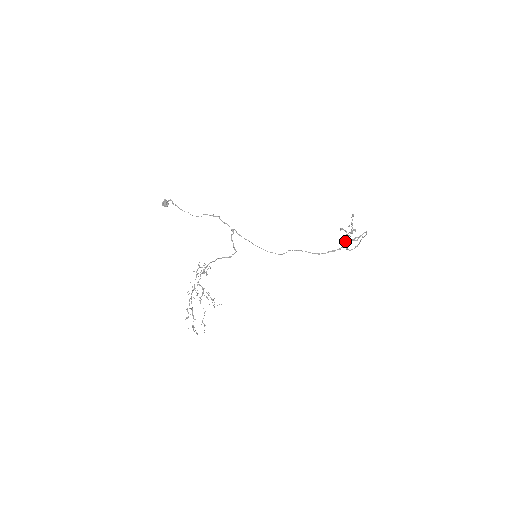
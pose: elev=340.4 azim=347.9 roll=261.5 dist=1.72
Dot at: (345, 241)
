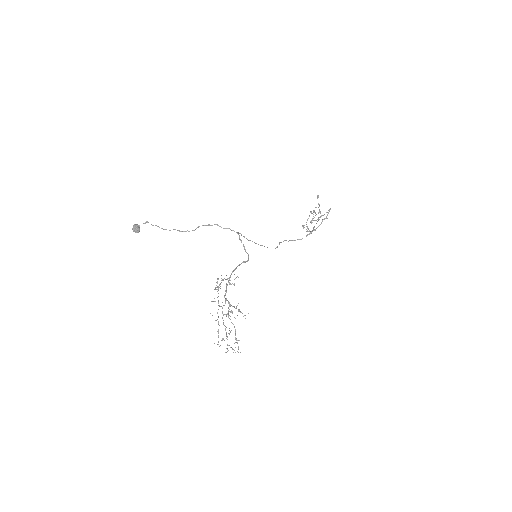
Dot at: occluded
